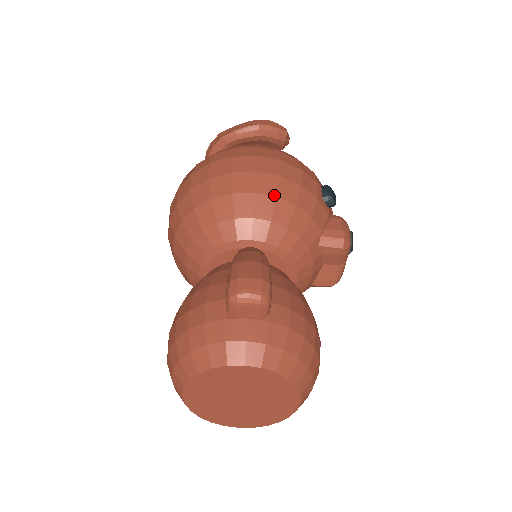
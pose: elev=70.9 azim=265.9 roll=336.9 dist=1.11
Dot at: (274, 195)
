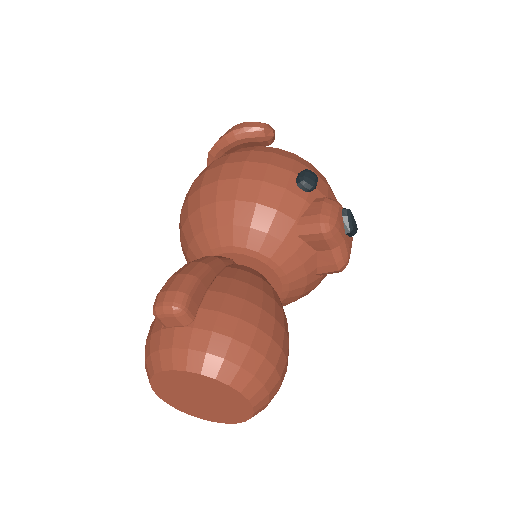
Dot at: (233, 199)
